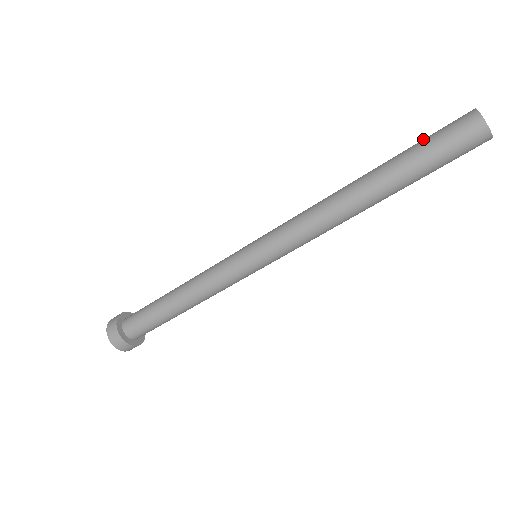
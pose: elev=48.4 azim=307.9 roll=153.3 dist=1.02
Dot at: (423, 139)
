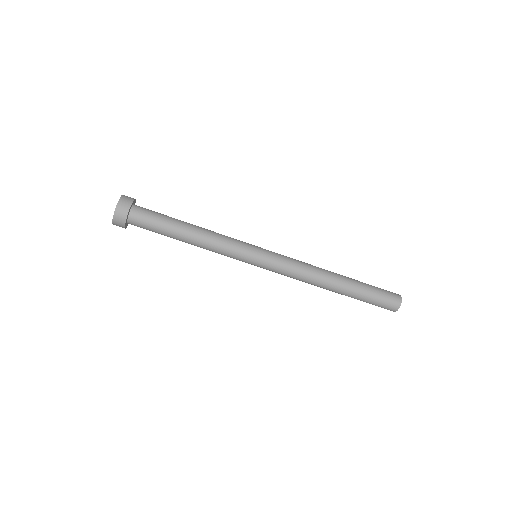
Dot at: occluded
